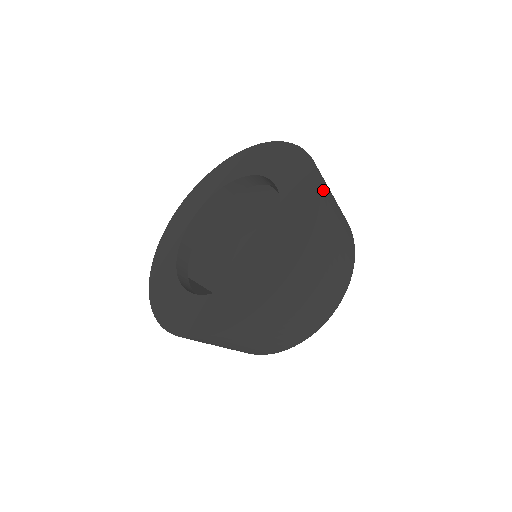
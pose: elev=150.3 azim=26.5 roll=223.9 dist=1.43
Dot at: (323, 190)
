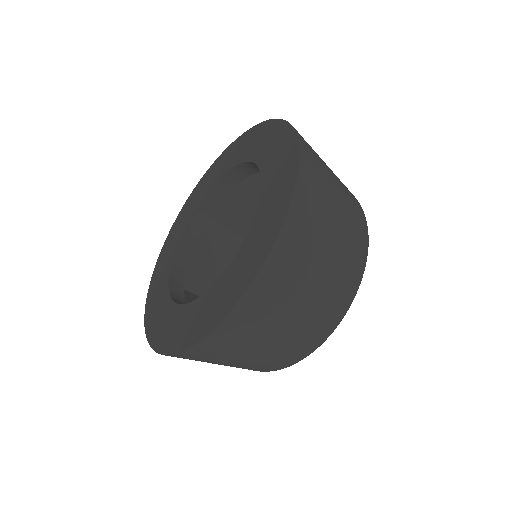
Dot at: (305, 158)
